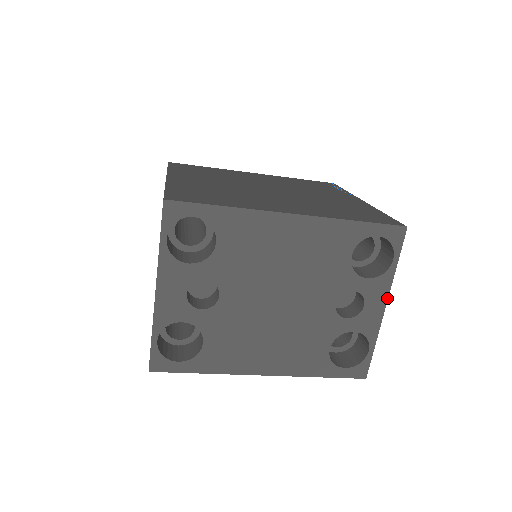
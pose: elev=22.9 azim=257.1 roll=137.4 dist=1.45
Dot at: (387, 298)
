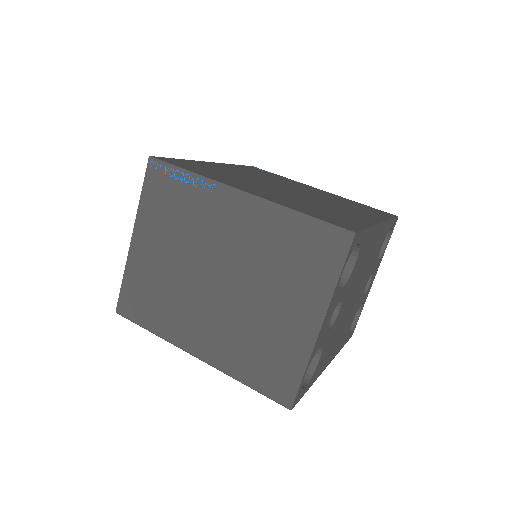
Dot at: occluded
